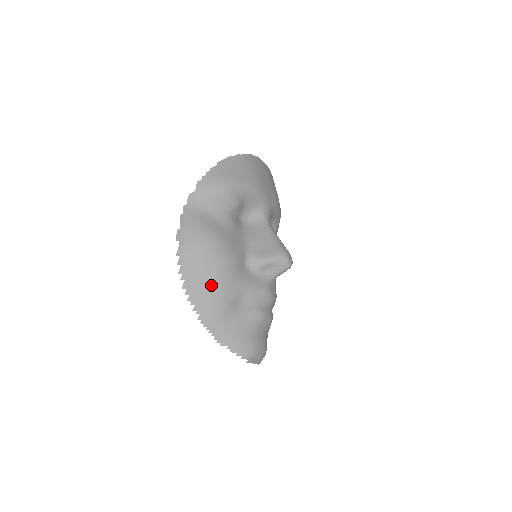
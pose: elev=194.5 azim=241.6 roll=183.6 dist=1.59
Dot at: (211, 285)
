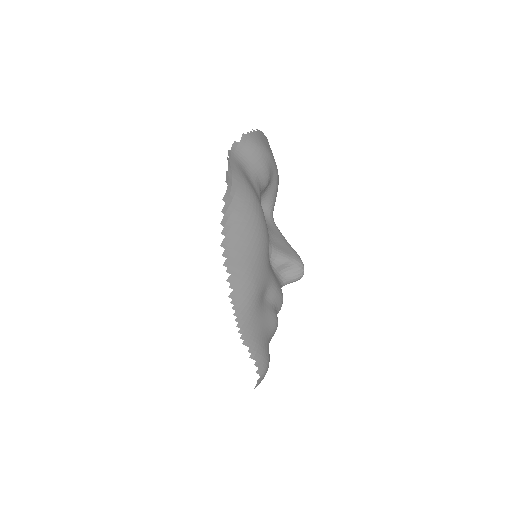
Dot at: (251, 256)
